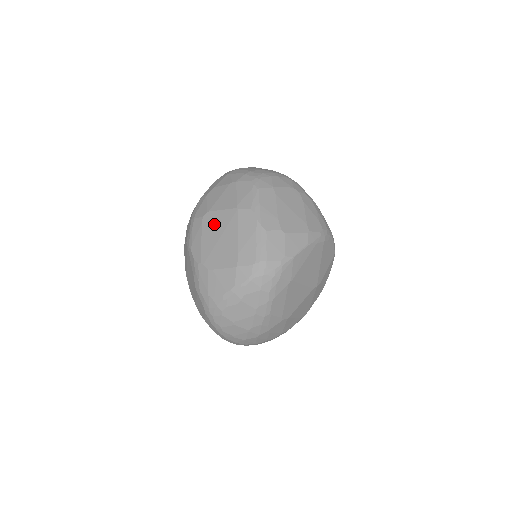
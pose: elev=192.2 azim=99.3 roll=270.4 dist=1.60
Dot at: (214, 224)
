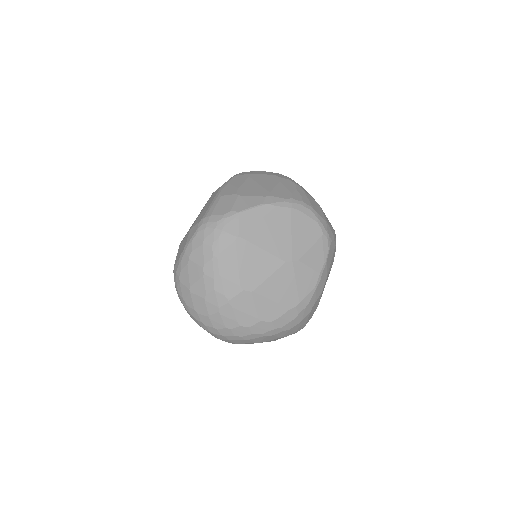
Dot at: occluded
